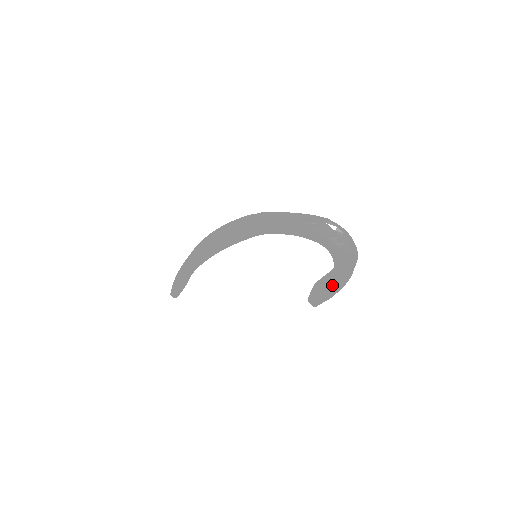
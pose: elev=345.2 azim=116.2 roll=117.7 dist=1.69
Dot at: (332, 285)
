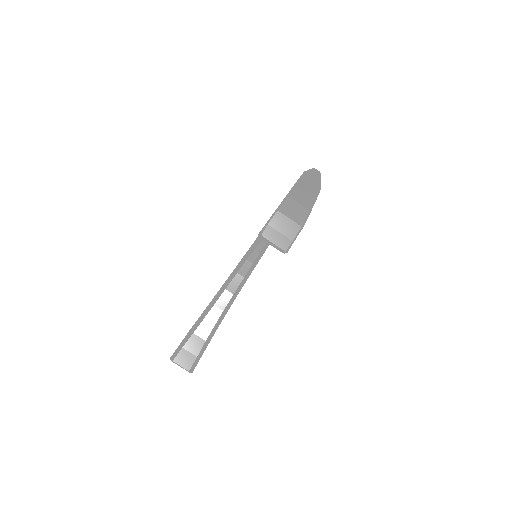
Dot at: occluded
